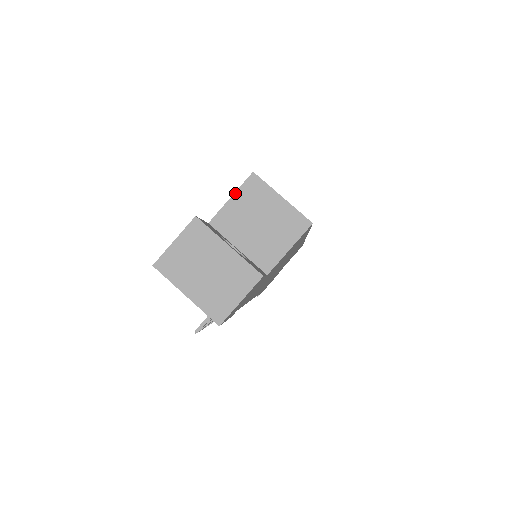
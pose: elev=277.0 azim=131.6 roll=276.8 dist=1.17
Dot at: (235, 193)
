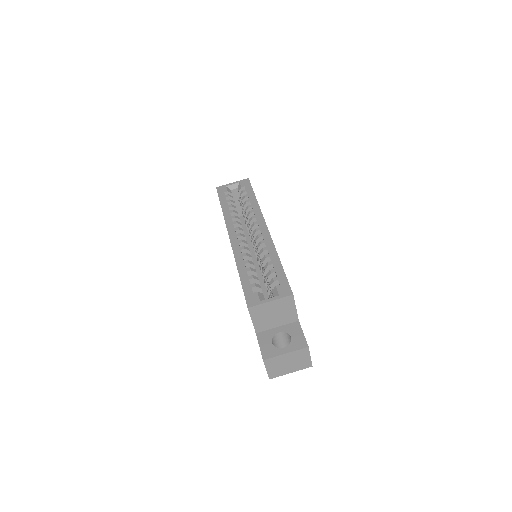
Dot at: (251, 319)
